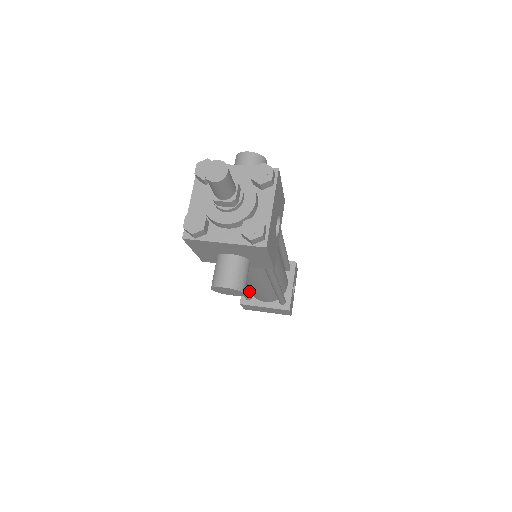
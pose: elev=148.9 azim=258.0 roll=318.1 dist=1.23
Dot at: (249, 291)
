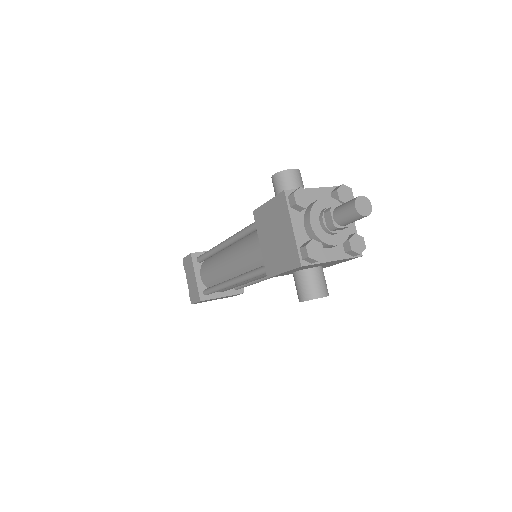
Dot at: (204, 286)
